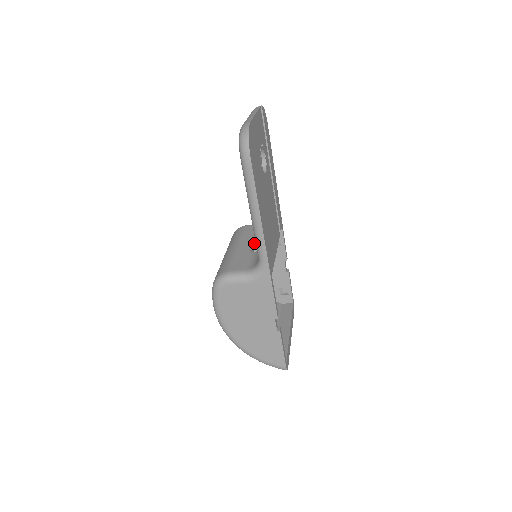
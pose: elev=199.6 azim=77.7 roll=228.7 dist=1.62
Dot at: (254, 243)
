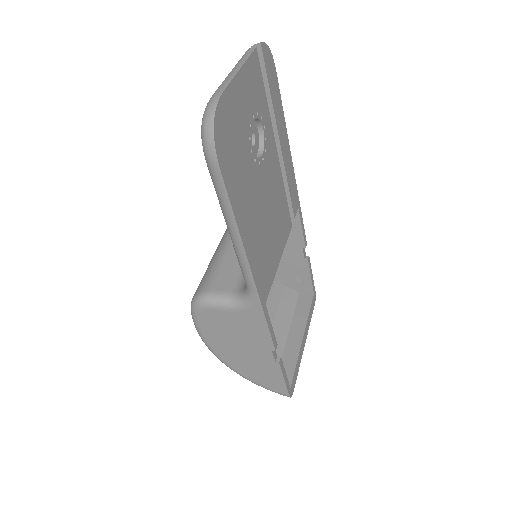
Dot at: occluded
